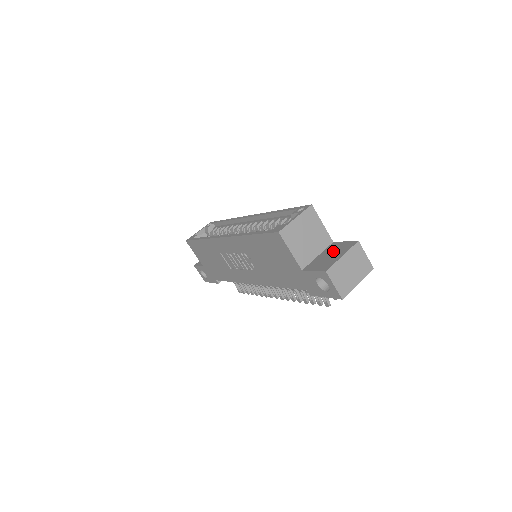
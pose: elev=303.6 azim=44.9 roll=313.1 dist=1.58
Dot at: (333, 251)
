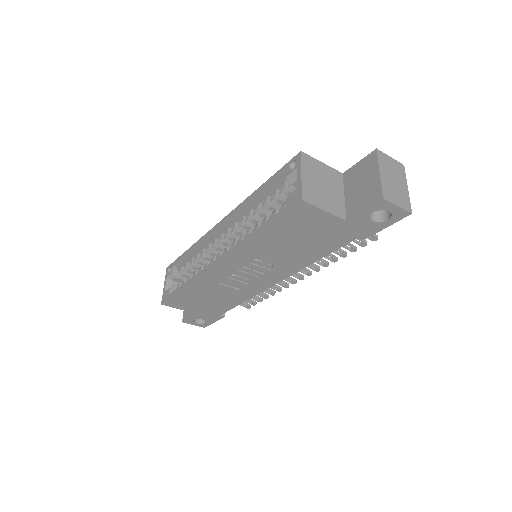
Dot at: (358, 179)
